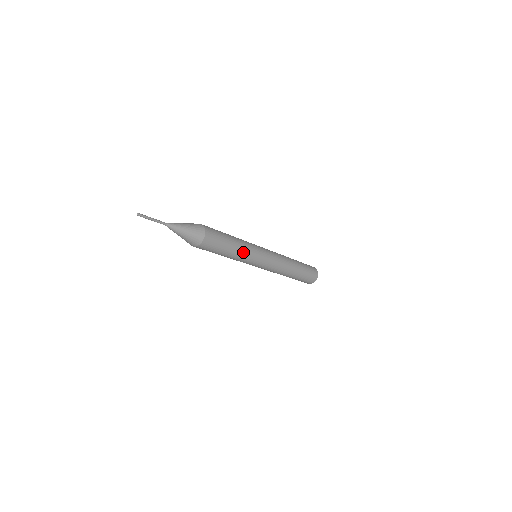
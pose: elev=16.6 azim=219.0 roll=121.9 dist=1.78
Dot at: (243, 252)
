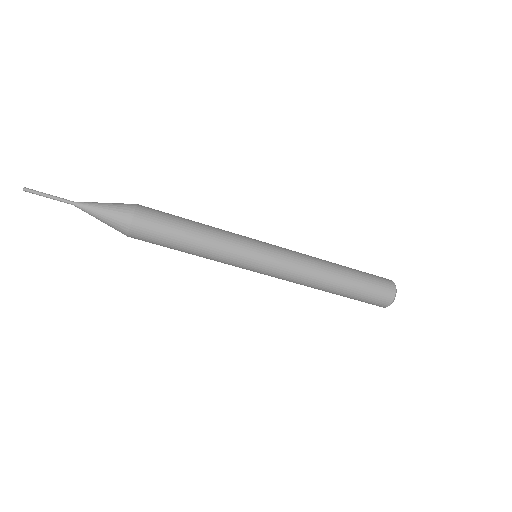
Dot at: (215, 245)
